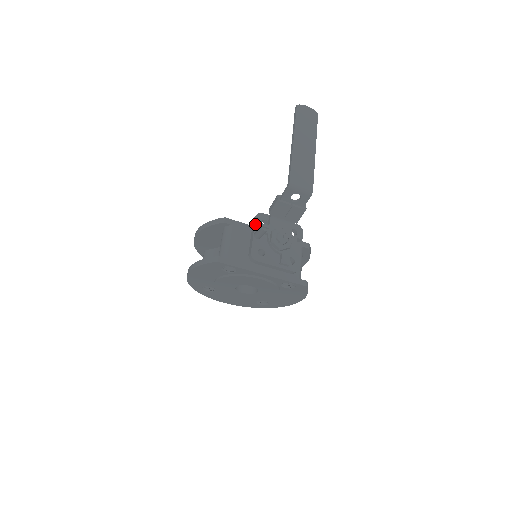
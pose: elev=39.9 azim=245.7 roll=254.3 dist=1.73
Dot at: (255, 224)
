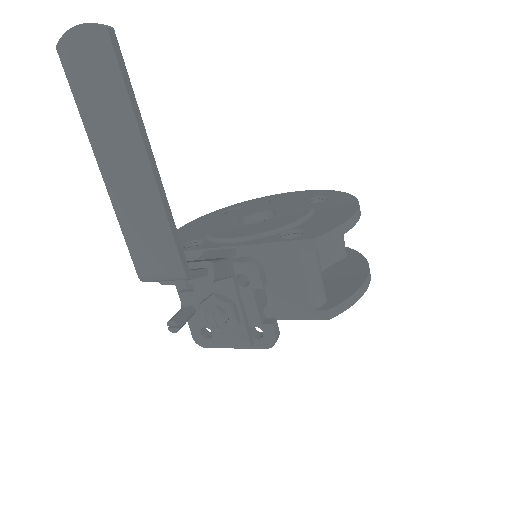
Dot at: (178, 291)
